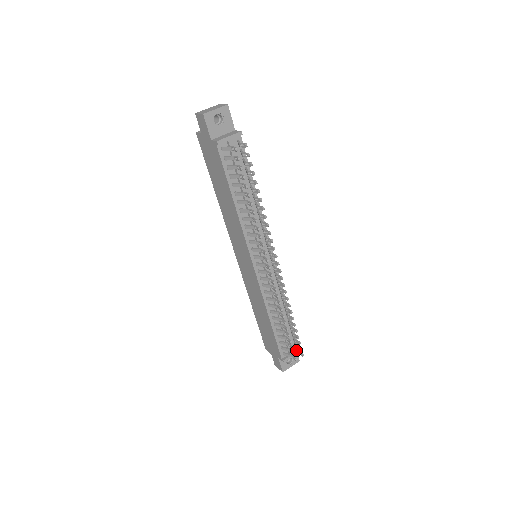
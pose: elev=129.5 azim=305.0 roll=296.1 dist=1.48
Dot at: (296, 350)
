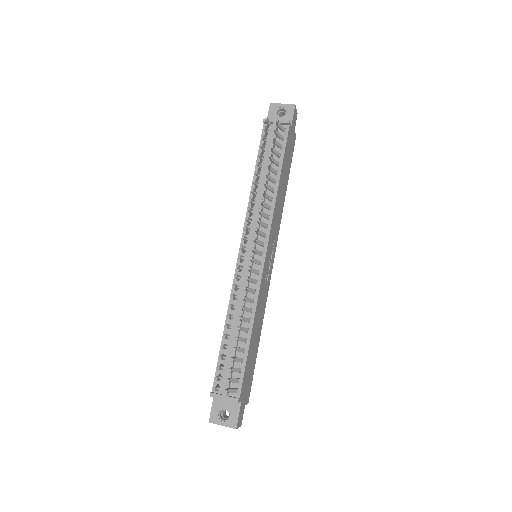
Dot at: (230, 390)
